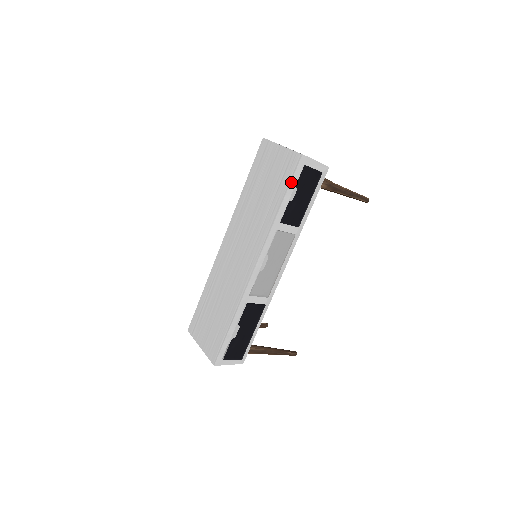
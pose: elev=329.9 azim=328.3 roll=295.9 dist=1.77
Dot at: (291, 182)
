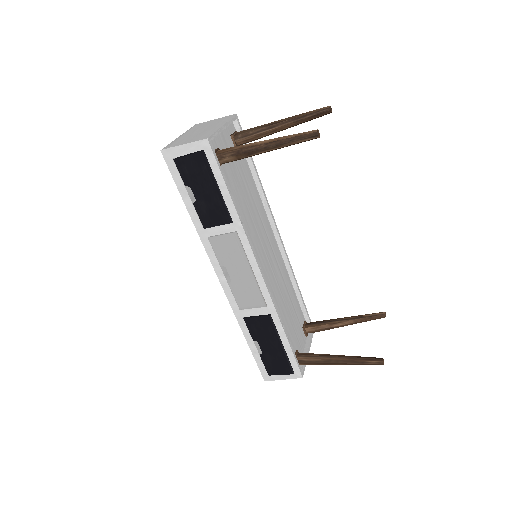
Dot at: (176, 184)
